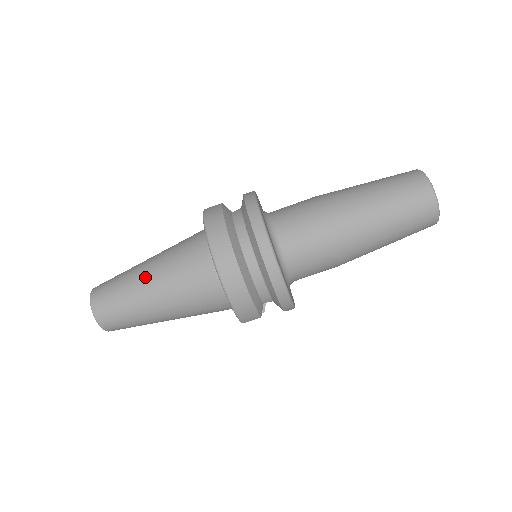
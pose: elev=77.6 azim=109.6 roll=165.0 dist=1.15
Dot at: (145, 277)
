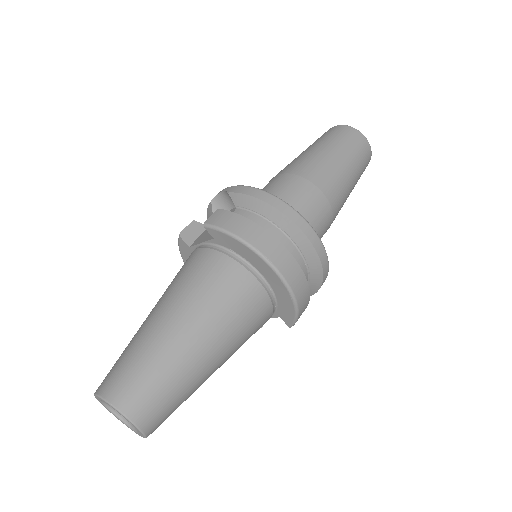
Dot at: (184, 334)
